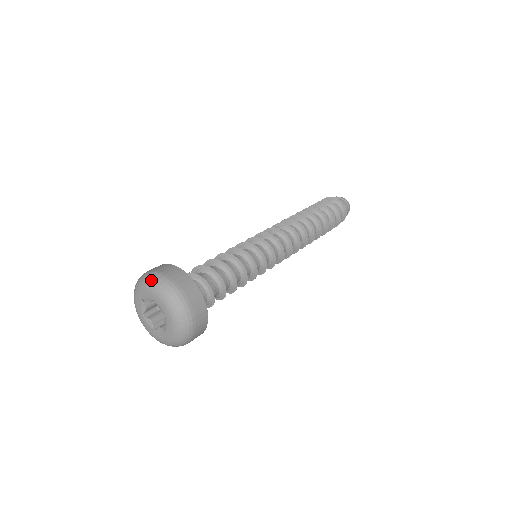
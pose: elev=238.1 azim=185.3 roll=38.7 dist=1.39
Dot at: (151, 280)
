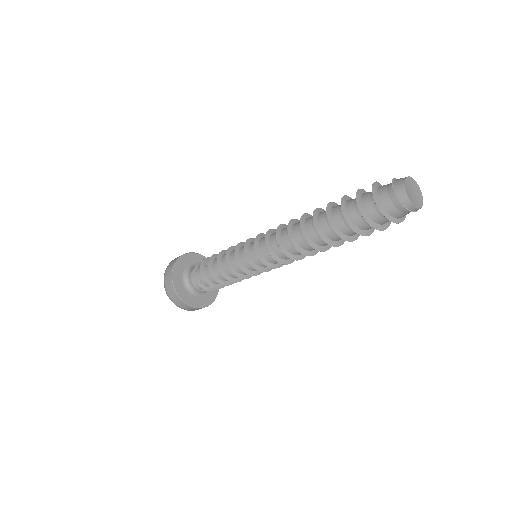
Dot at: occluded
